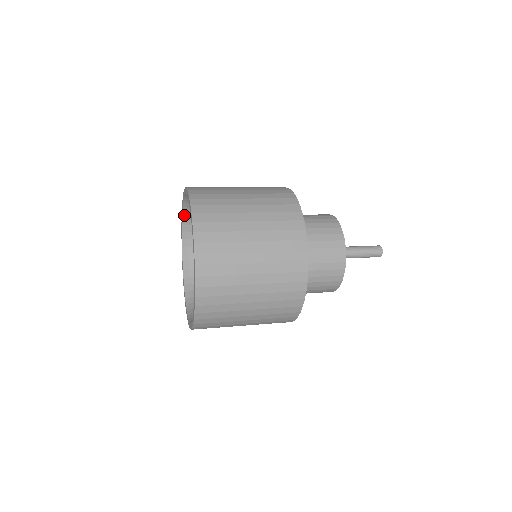
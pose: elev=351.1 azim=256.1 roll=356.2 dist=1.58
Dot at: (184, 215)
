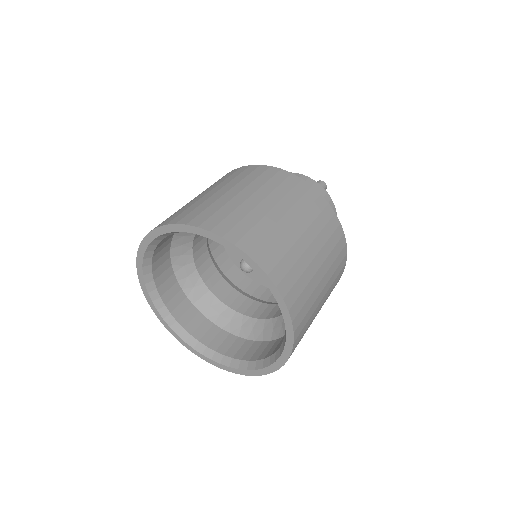
Dot at: (149, 288)
